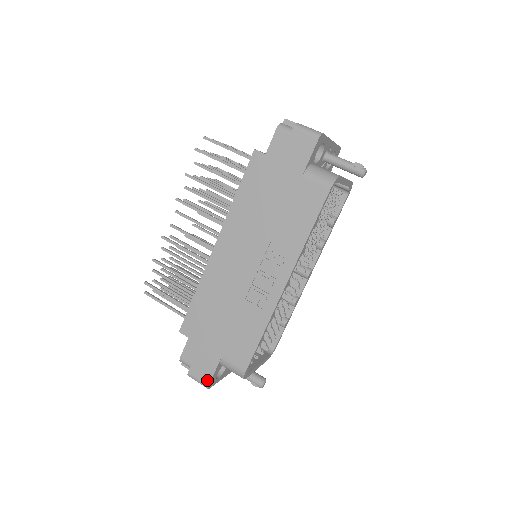
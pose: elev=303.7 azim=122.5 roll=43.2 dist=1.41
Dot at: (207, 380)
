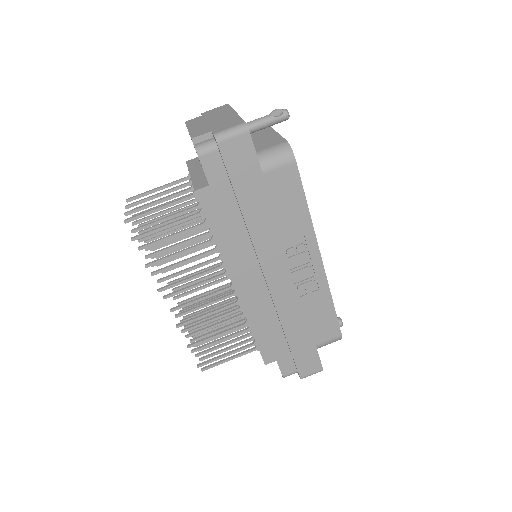
Dot at: (319, 367)
